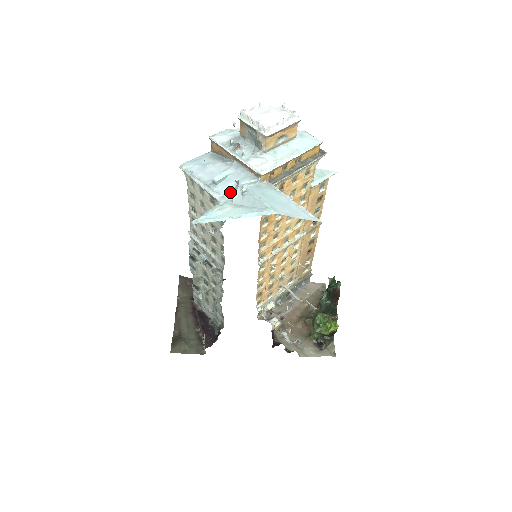
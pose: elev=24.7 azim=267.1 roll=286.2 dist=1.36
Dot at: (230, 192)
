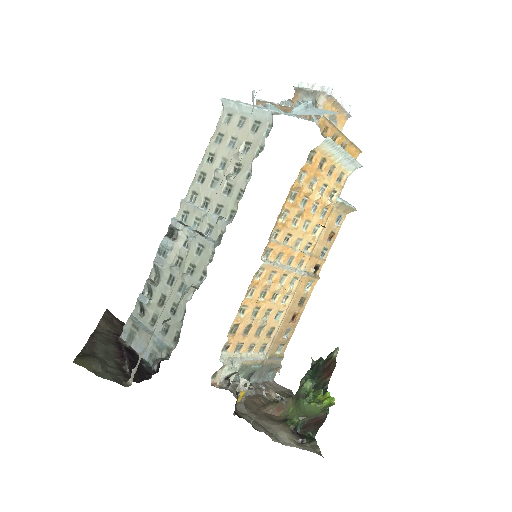
Dot at: occluded
